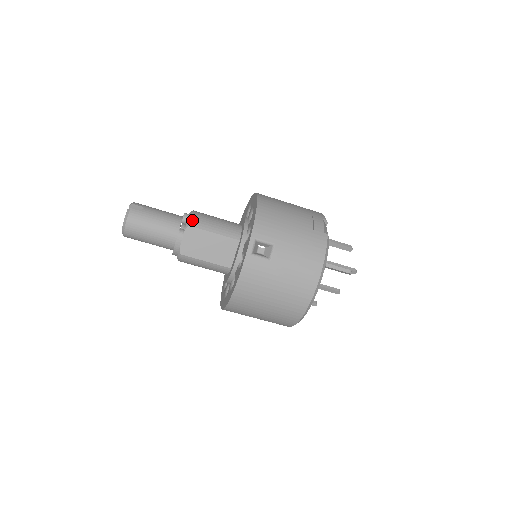
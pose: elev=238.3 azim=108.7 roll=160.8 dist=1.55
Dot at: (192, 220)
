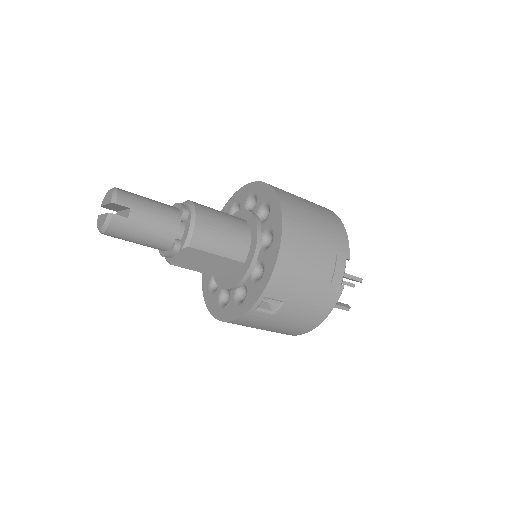
Dot at: (193, 239)
